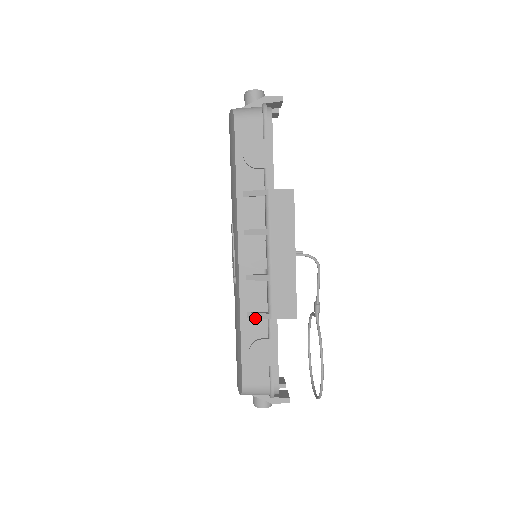
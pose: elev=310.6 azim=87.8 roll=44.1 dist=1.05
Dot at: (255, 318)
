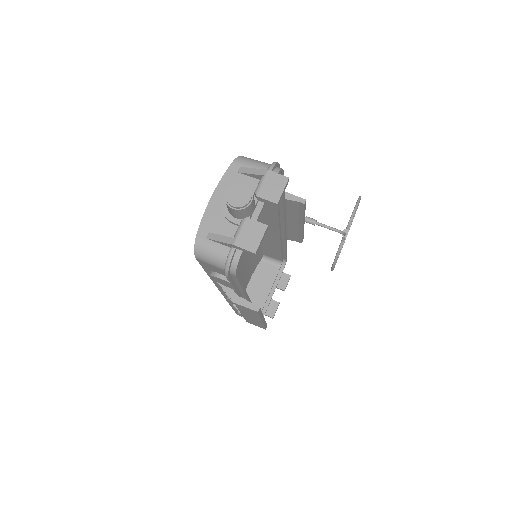
Dot at: occluded
